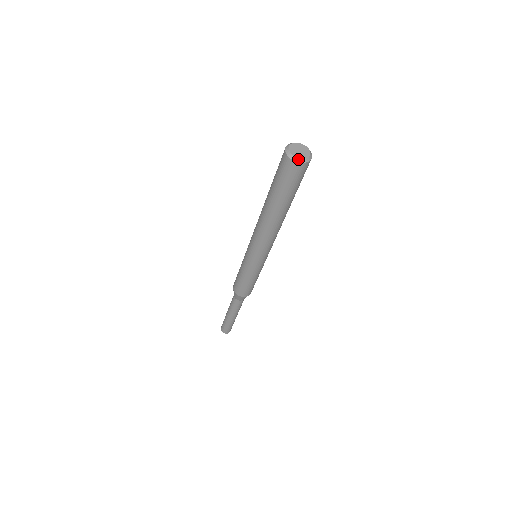
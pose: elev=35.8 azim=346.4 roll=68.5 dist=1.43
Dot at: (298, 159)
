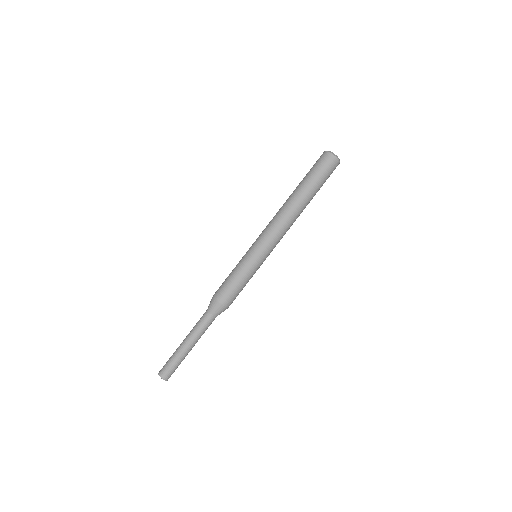
Dot at: (334, 154)
